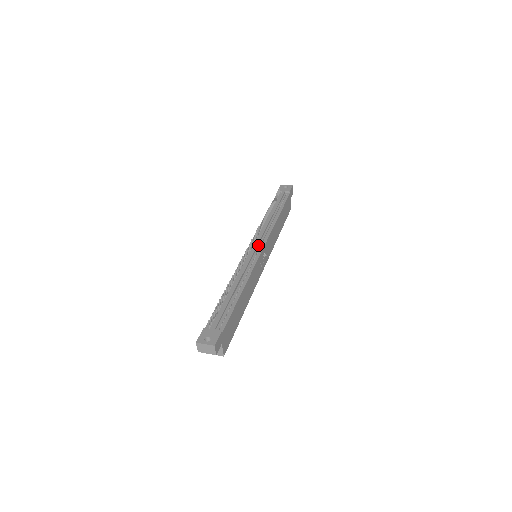
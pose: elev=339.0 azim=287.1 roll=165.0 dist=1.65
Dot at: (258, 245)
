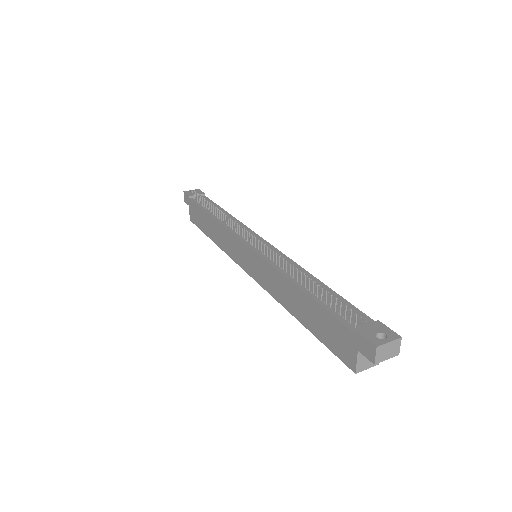
Dot at: occluded
